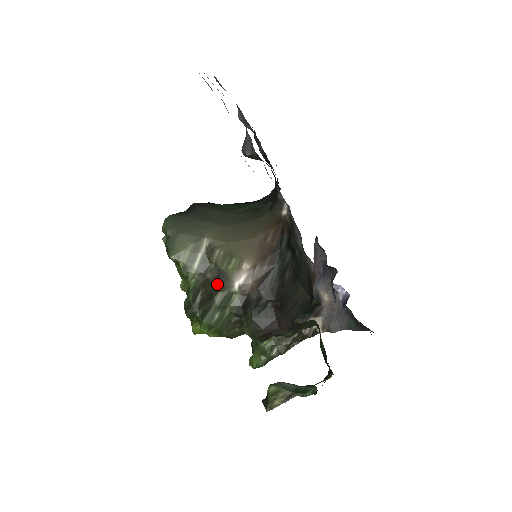
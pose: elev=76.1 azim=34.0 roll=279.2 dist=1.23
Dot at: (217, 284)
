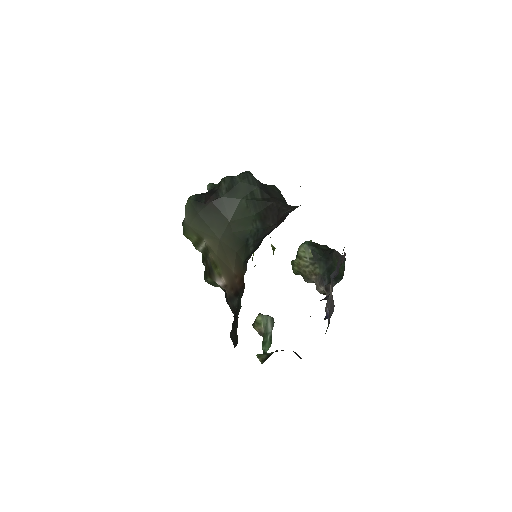
Dot at: (209, 272)
